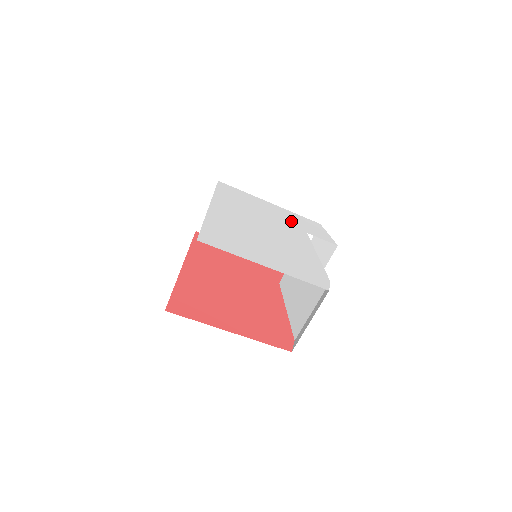
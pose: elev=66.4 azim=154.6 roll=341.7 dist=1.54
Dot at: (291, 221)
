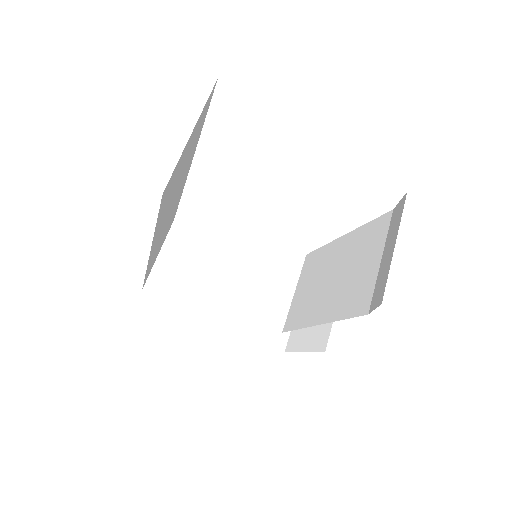
Dot at: occluded
